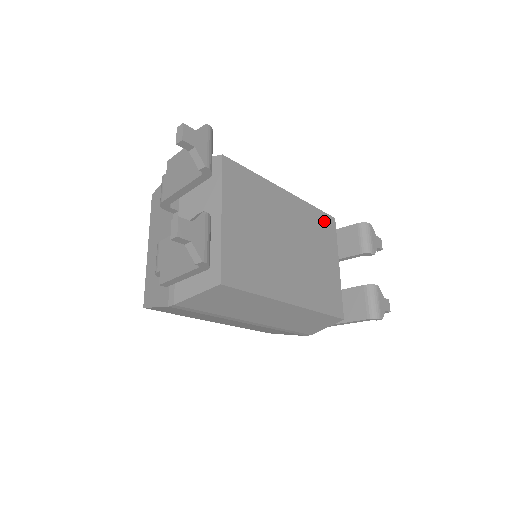
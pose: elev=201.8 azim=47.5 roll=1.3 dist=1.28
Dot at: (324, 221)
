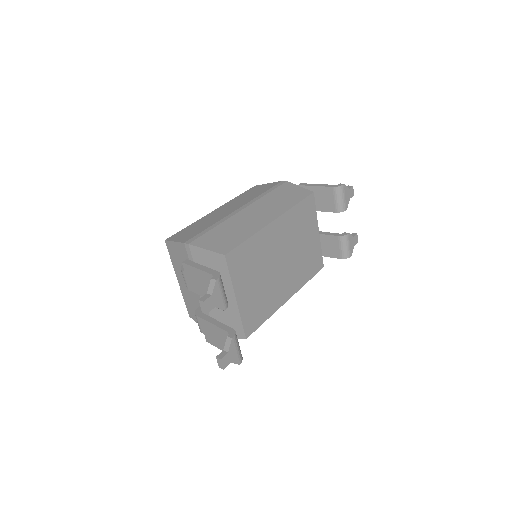
Dot at: (305, 207)
